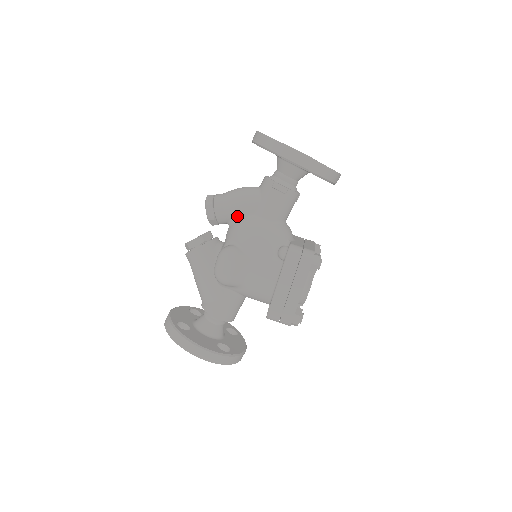
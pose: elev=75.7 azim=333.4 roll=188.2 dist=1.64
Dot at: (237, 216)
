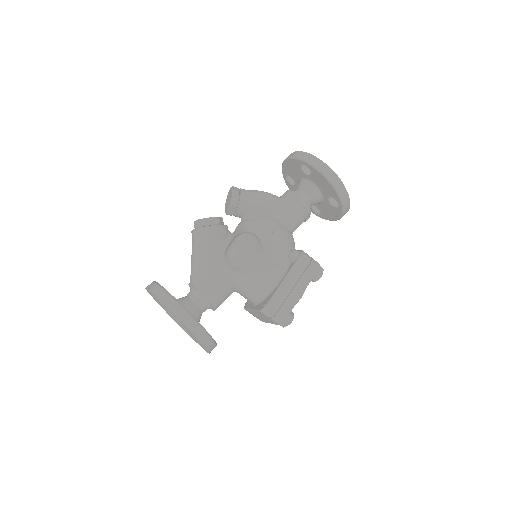
Dot at: (259, 212)
